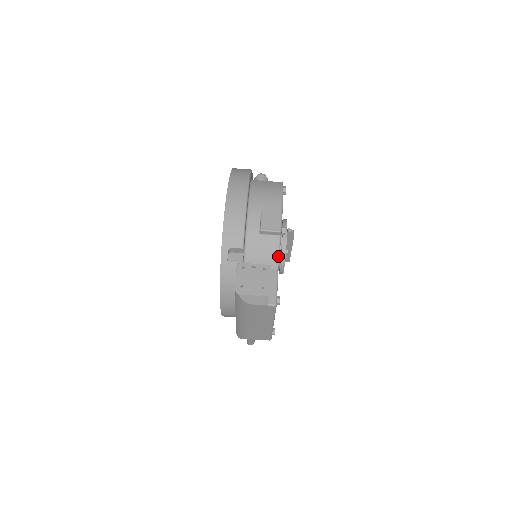
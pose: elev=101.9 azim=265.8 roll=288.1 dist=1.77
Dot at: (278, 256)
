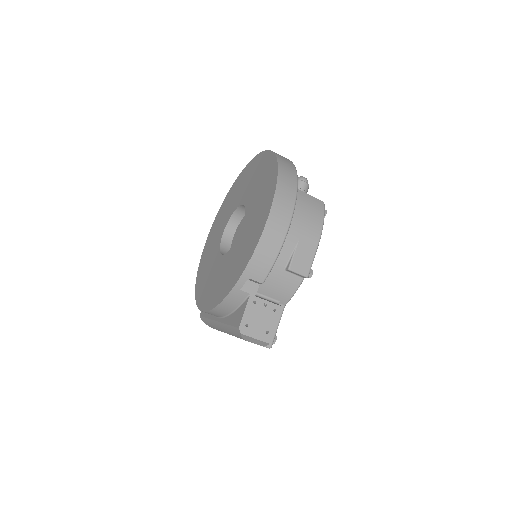
Dot at: (292, 296)
